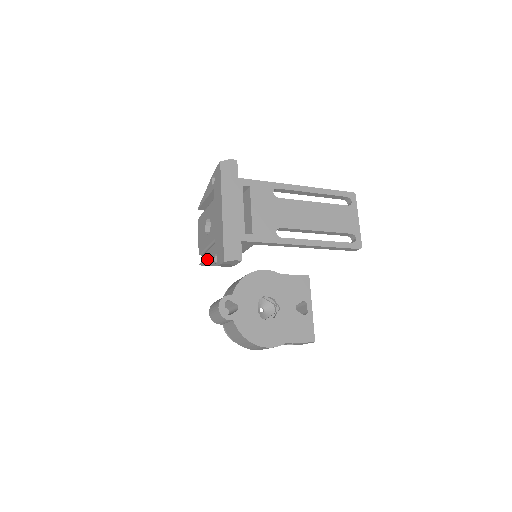
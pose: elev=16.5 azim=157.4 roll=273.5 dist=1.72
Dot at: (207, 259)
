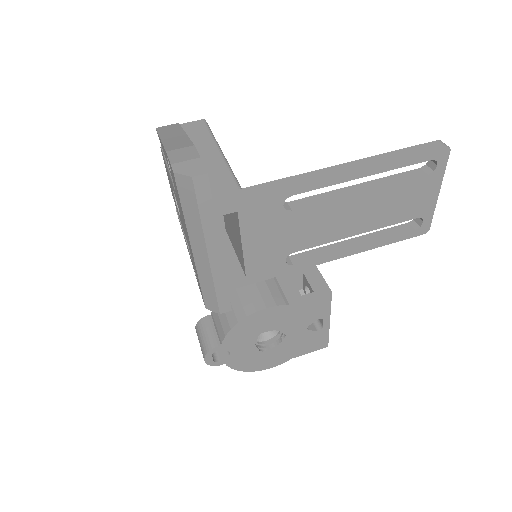
Dot at: occluded
